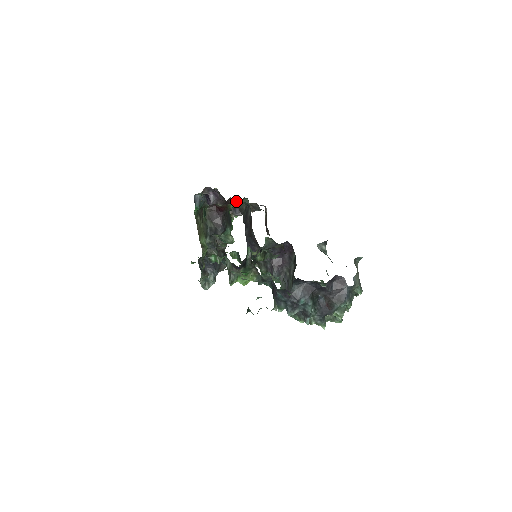
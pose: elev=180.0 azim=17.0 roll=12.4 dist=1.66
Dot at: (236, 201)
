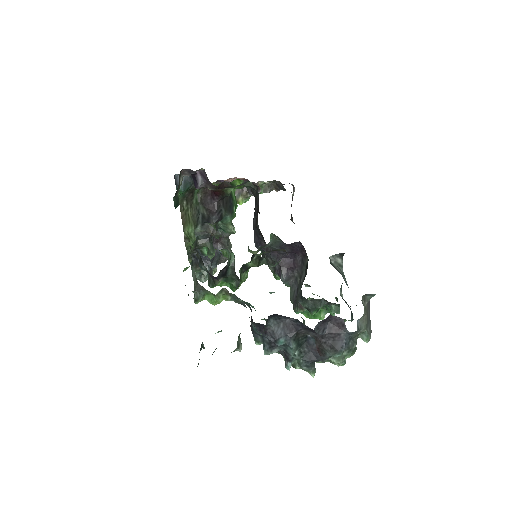
Dot at: (241, 182)
